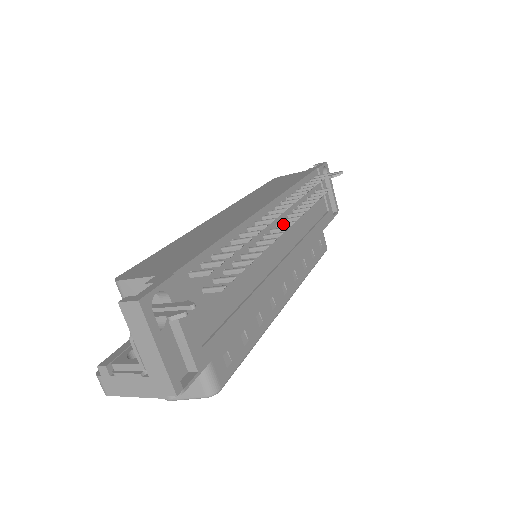
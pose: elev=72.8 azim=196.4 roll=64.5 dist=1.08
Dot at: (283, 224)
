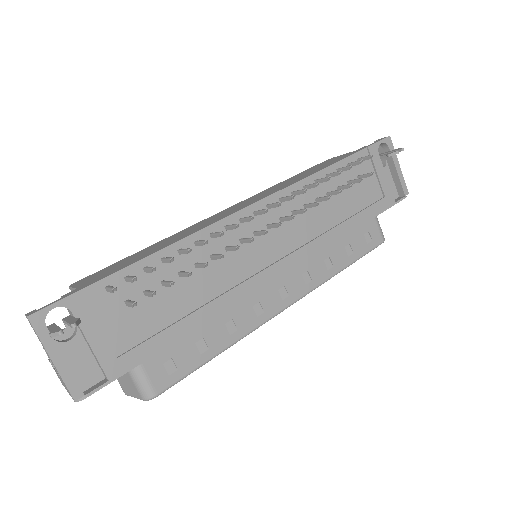
Dot at: (271, 225)
